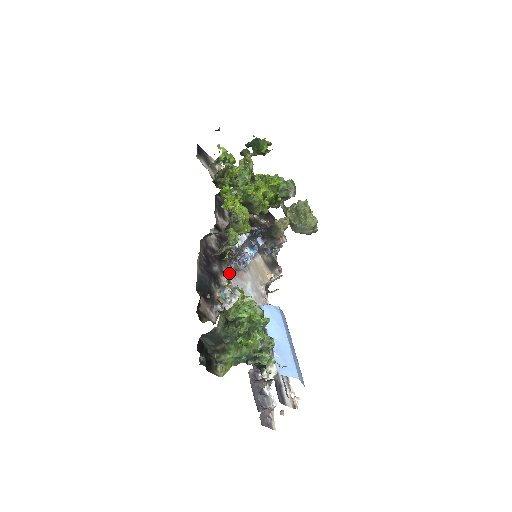
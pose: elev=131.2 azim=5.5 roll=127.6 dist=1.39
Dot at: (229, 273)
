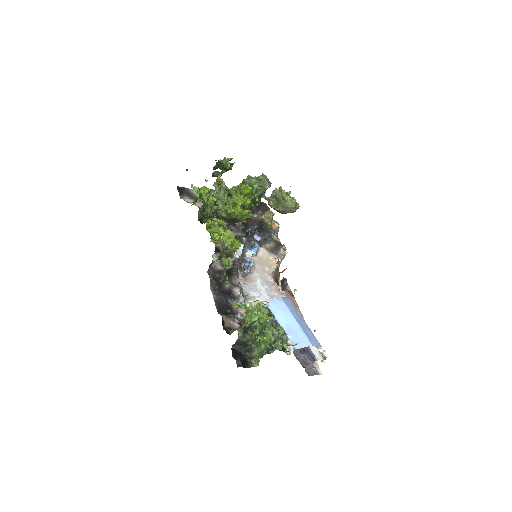
Dot at: (239, 283)
